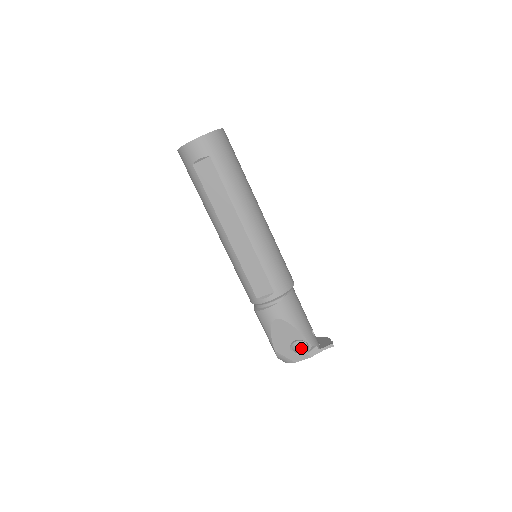
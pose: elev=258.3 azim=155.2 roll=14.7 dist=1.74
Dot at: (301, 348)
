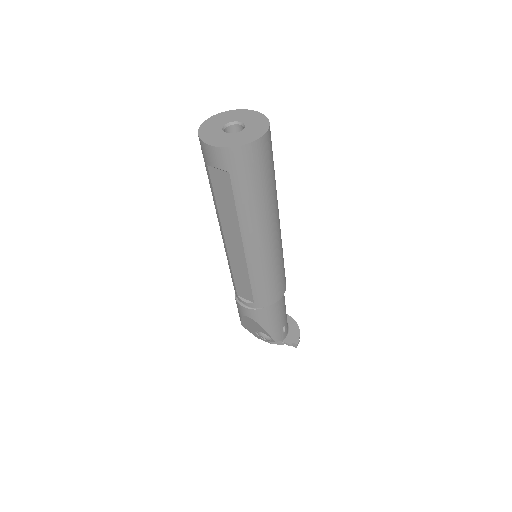
Dot at: occluded
